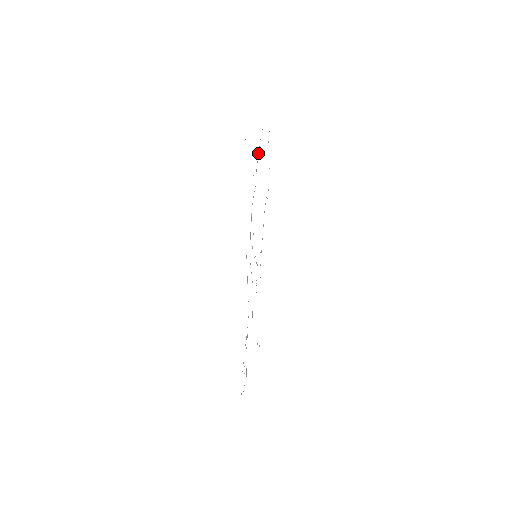
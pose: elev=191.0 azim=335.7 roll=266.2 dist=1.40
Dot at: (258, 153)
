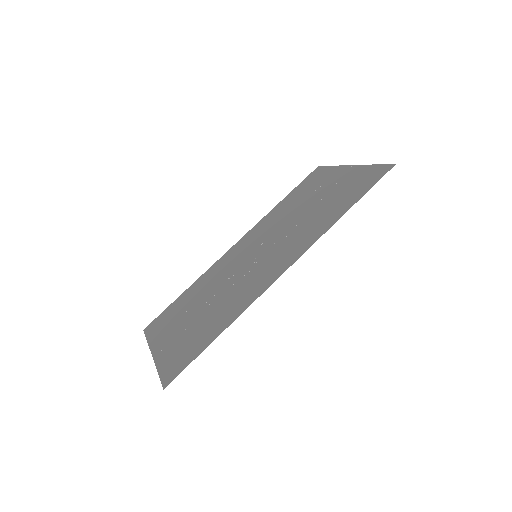
Dot at: (333, 187)
